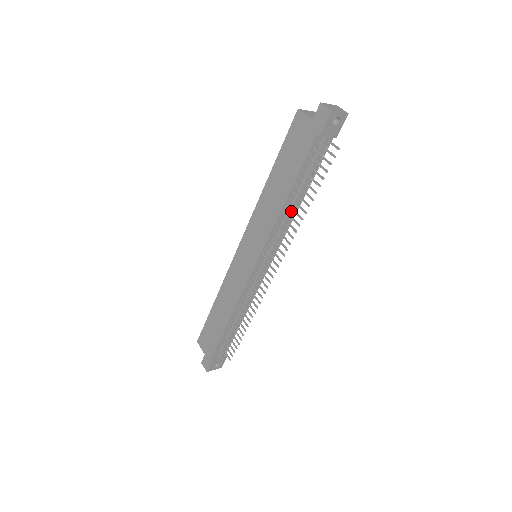
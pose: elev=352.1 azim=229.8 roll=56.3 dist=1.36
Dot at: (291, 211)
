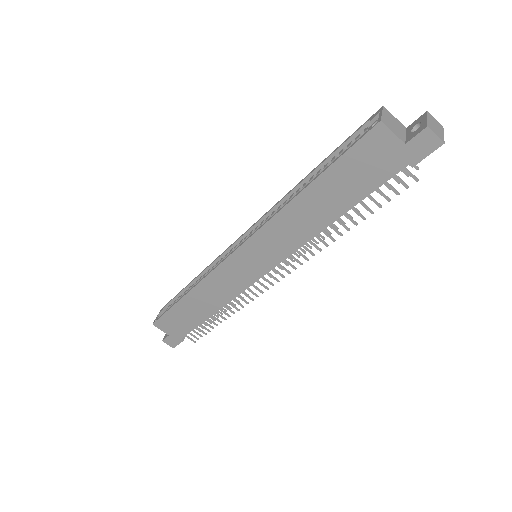
Dot at: (336, 232)
